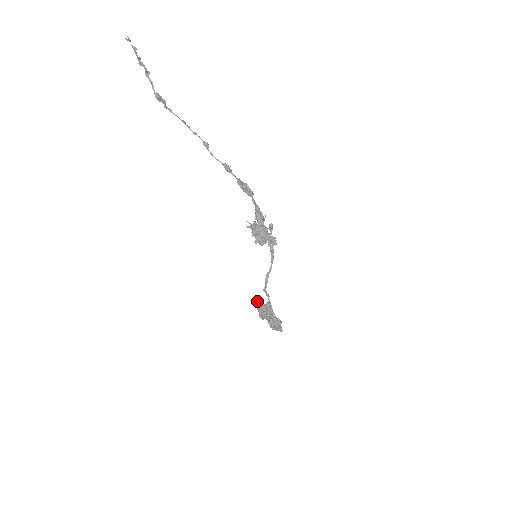
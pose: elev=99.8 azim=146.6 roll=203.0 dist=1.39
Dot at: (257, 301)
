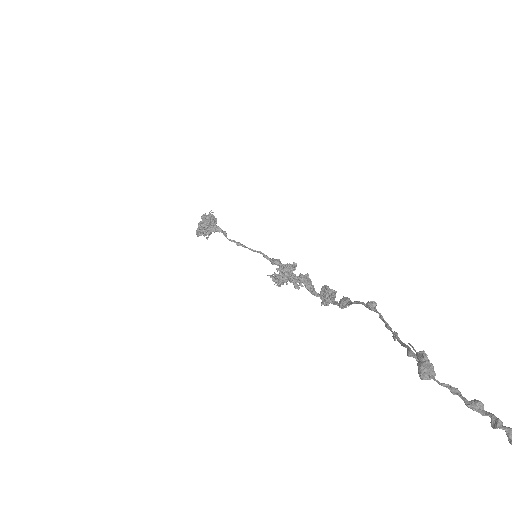
Dot at: occluded
